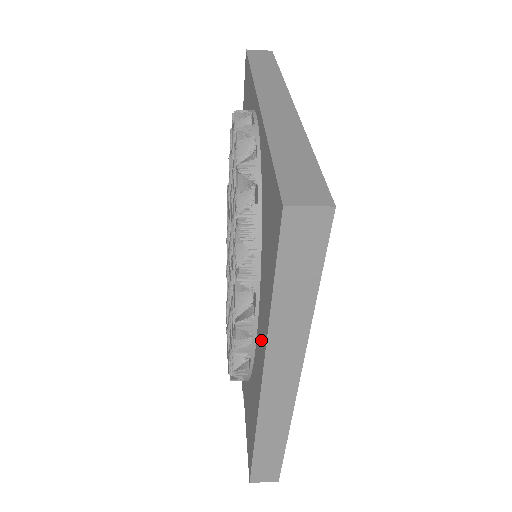
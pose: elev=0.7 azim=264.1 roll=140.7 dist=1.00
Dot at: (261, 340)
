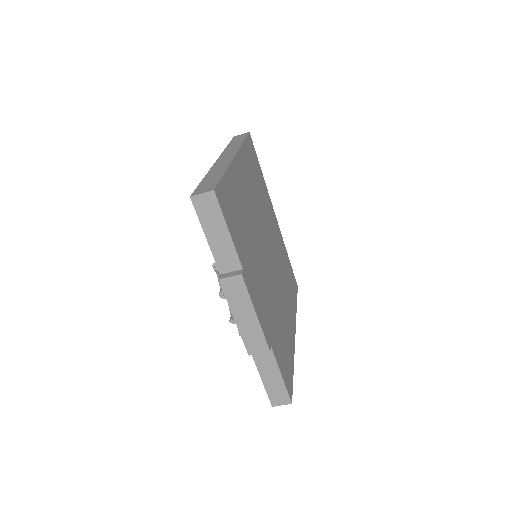
Dot at: occluded
